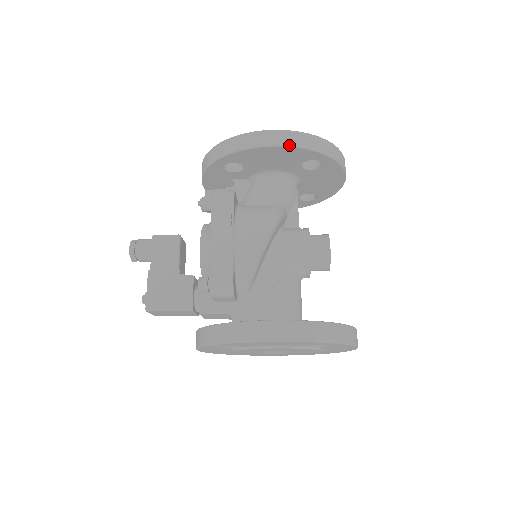
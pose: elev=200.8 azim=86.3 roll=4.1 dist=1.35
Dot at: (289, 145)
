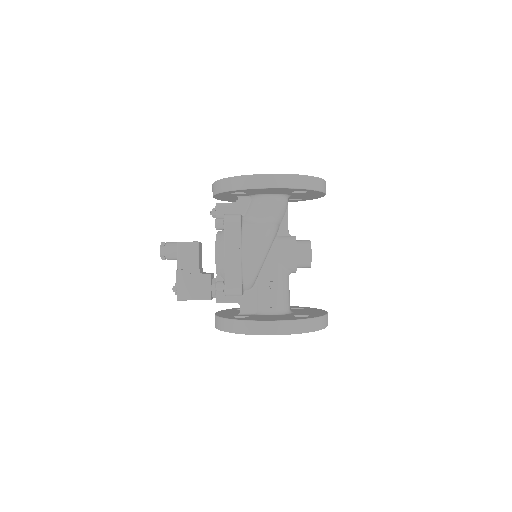
Dot at: (283, 187)
